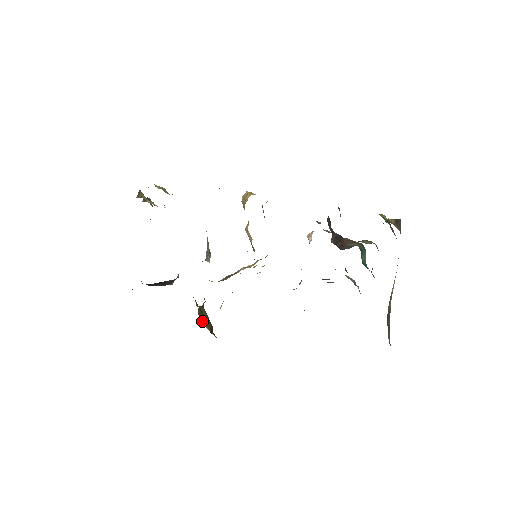
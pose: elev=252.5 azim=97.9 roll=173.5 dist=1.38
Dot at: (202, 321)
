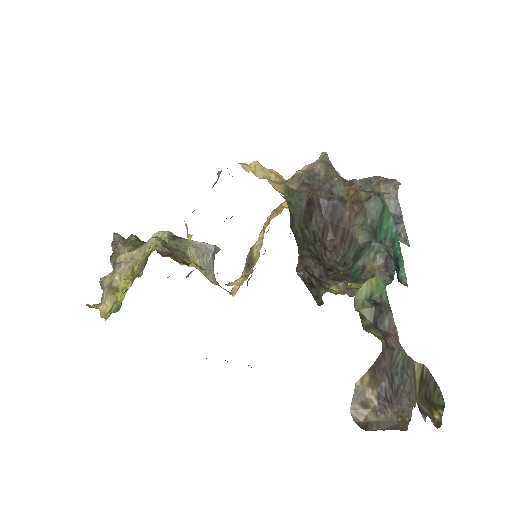
Dot at: occluded
